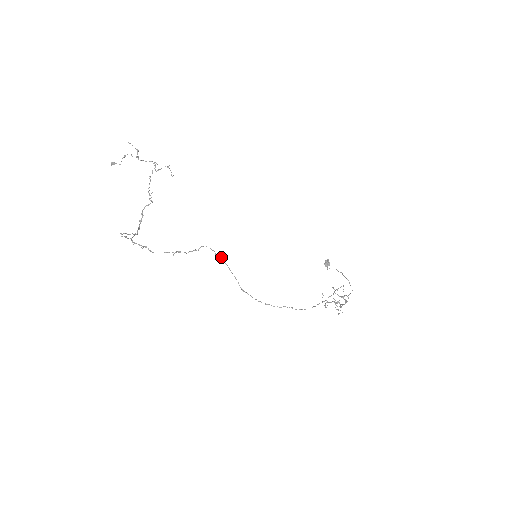
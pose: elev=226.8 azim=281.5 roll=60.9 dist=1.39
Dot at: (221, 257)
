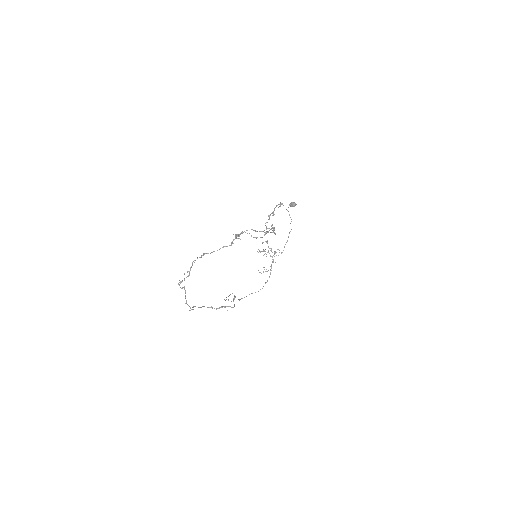
Dot at: occluded
